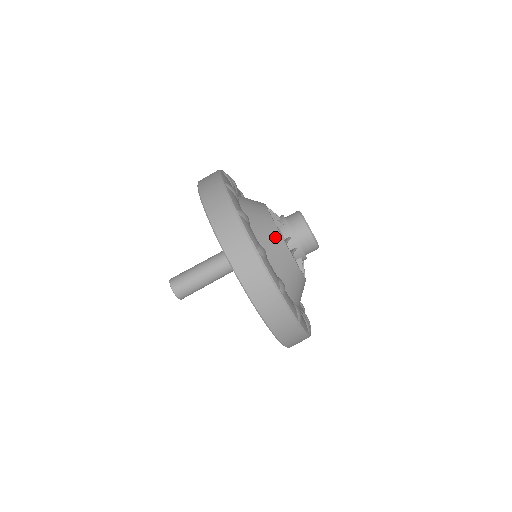
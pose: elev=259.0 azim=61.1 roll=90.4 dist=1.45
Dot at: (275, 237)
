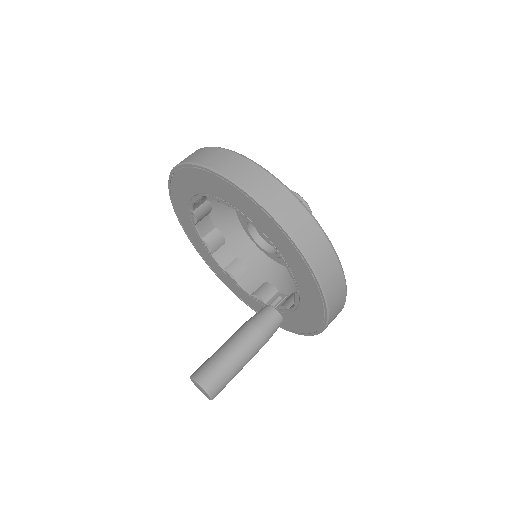
Dot at: occluded
